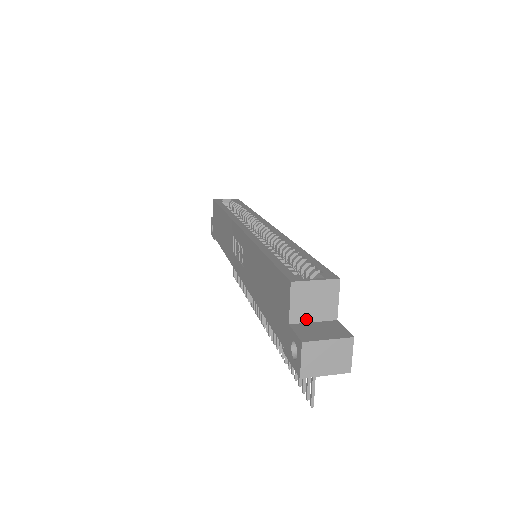
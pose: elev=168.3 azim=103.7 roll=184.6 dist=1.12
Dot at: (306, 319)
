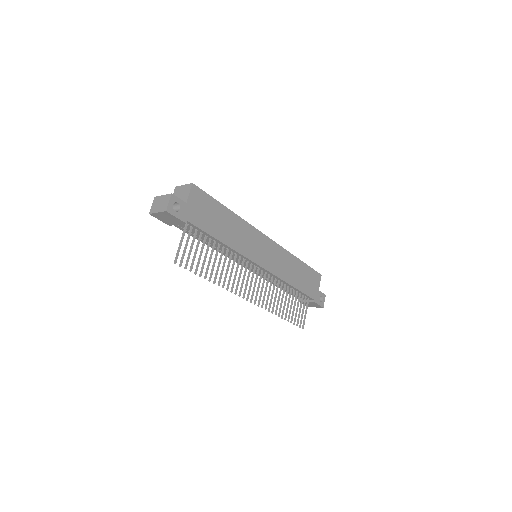
Dot at: occluded
